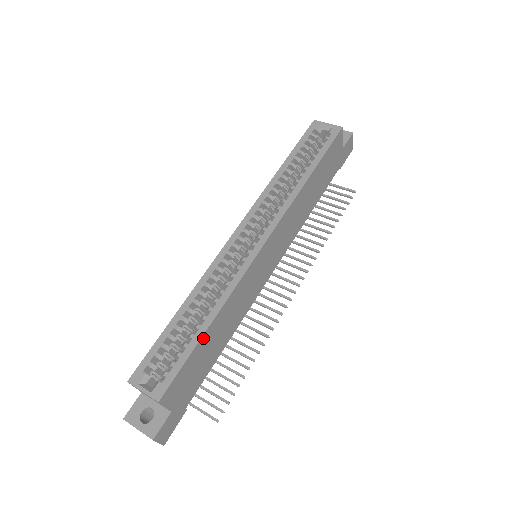
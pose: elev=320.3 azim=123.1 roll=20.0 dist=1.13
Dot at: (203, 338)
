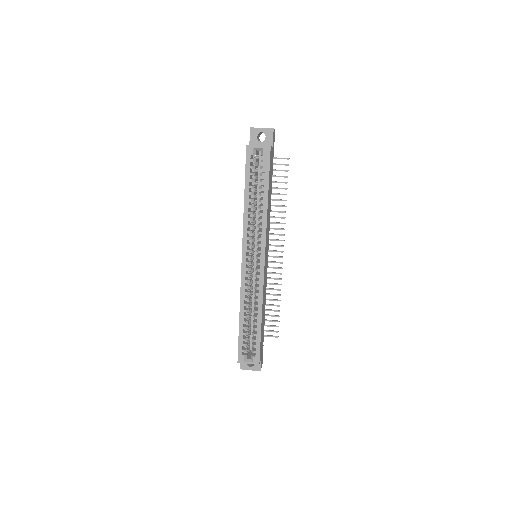
Dot at: (261, 327)
